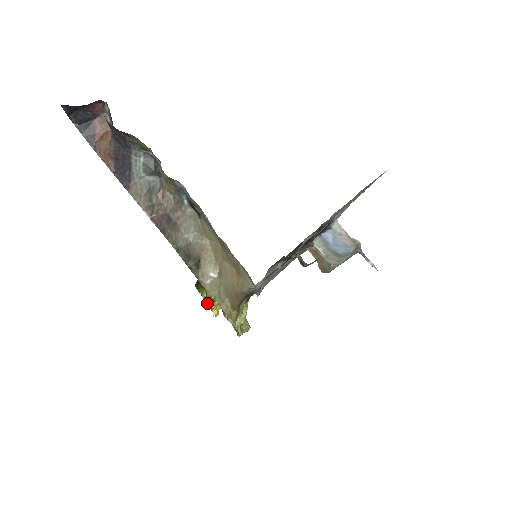
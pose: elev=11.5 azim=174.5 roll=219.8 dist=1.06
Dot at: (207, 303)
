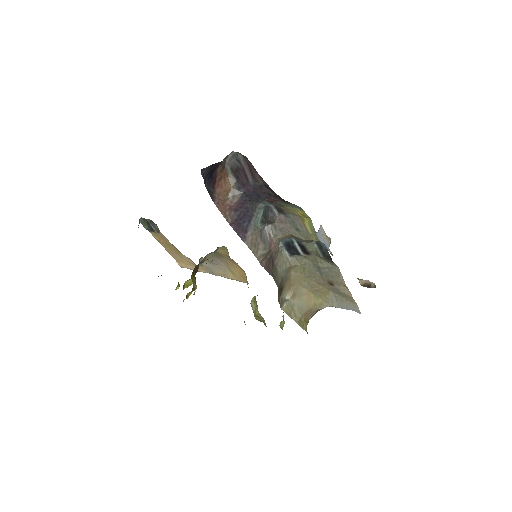
Dot at: (187, 296)
